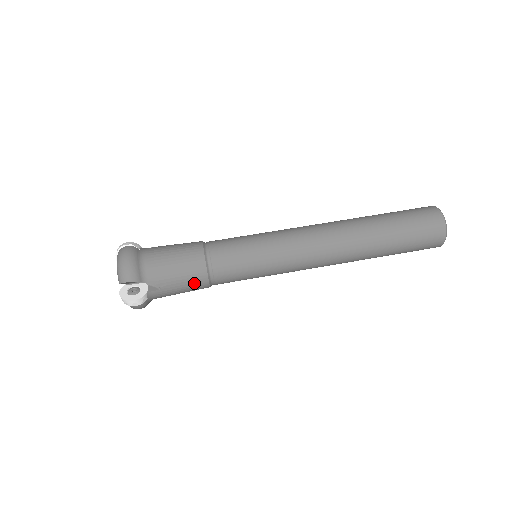
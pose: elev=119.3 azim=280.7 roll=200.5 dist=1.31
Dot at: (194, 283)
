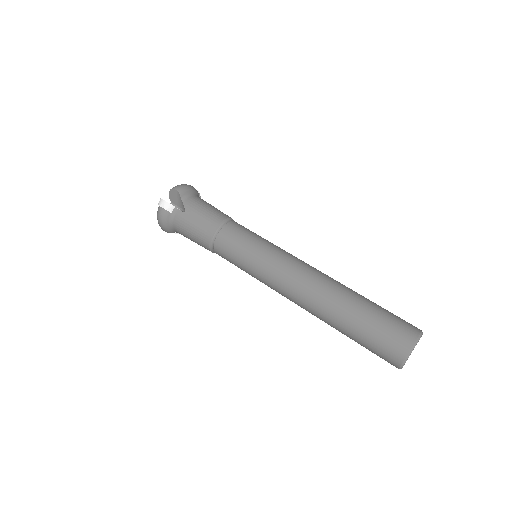
Dot at: (205, 226)
